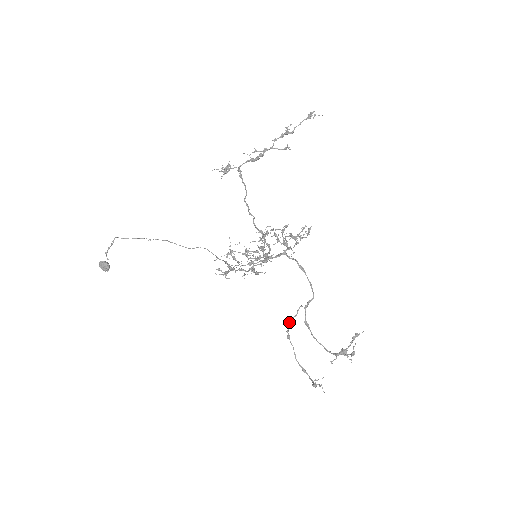
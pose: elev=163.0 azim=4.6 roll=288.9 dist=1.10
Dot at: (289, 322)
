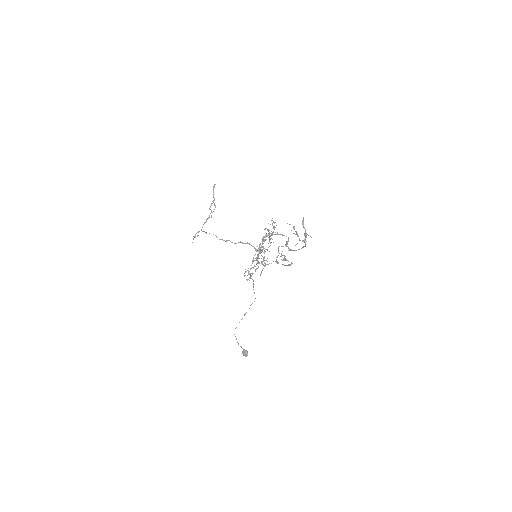
Dot at: occluded
